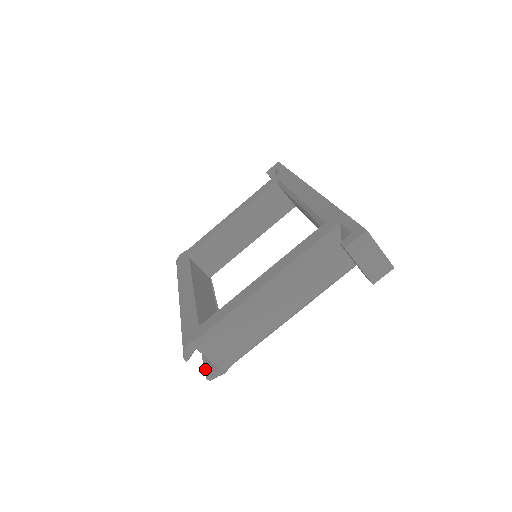
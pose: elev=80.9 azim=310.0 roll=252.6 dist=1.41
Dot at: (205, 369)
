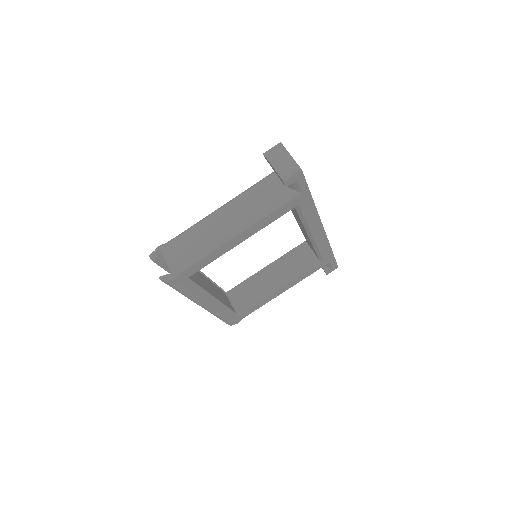
Dot at: occluded
